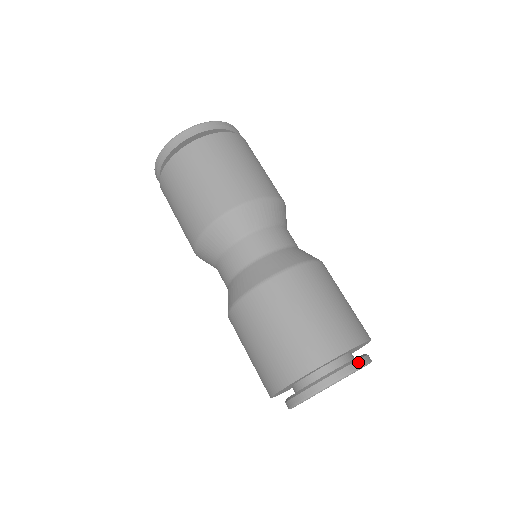
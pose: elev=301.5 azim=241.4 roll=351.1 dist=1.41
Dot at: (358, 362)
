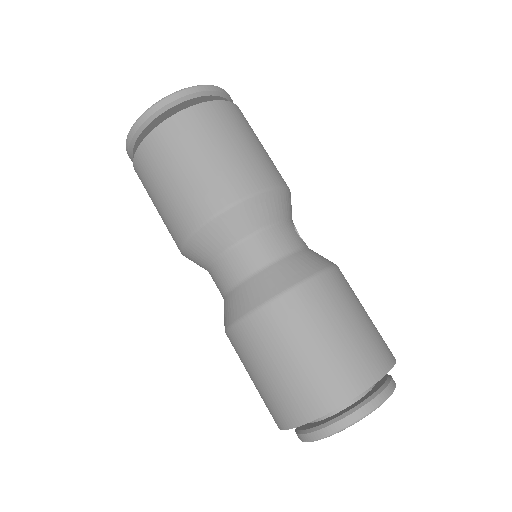
Dot at: (368, 406)
